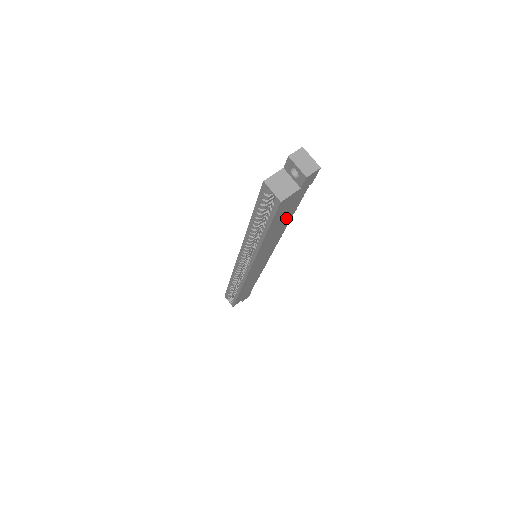
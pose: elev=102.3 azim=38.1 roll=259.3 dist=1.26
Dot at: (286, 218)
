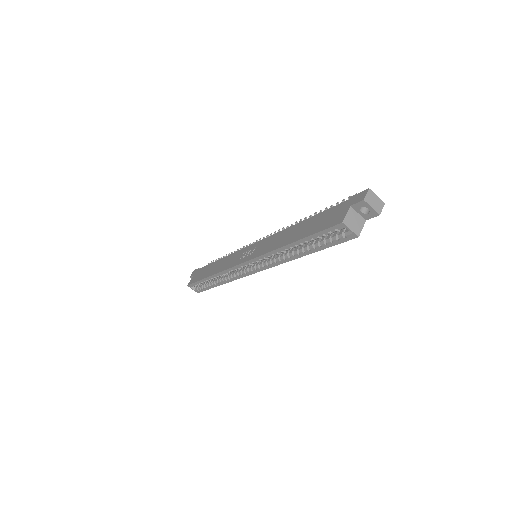
Dot at: occluded
